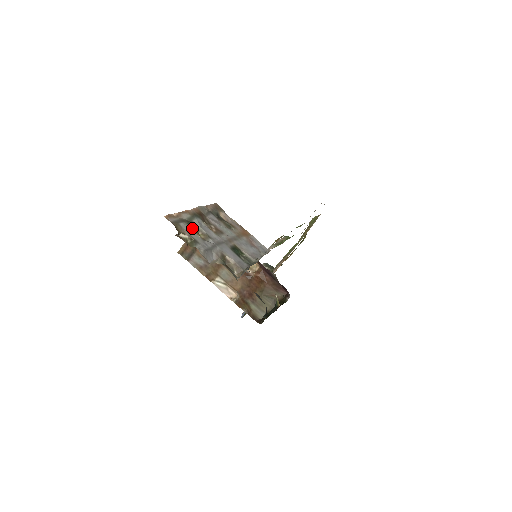
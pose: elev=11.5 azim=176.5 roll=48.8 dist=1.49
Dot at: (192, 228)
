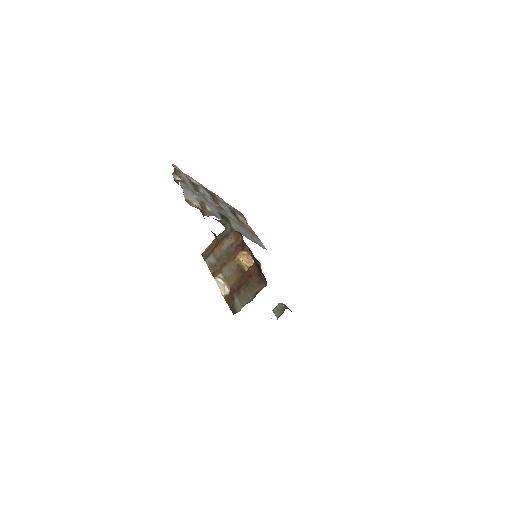
Dot at: (193, 186)
